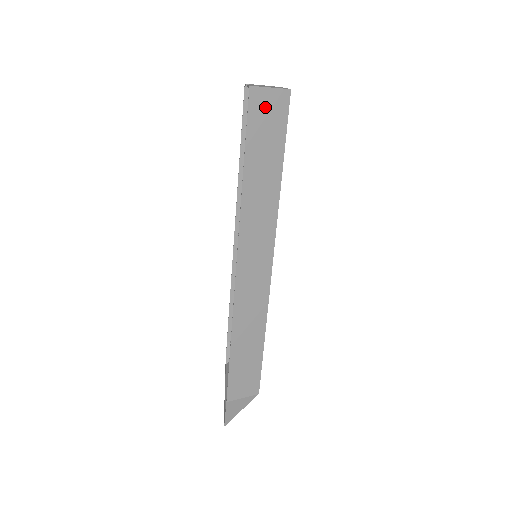
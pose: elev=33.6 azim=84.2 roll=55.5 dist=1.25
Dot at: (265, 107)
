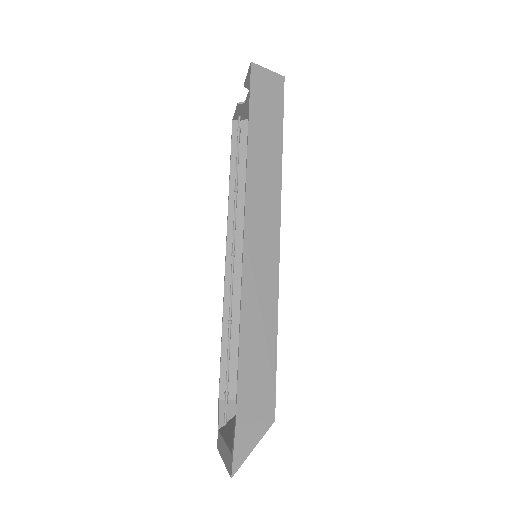
Dot at: (264, 83)
